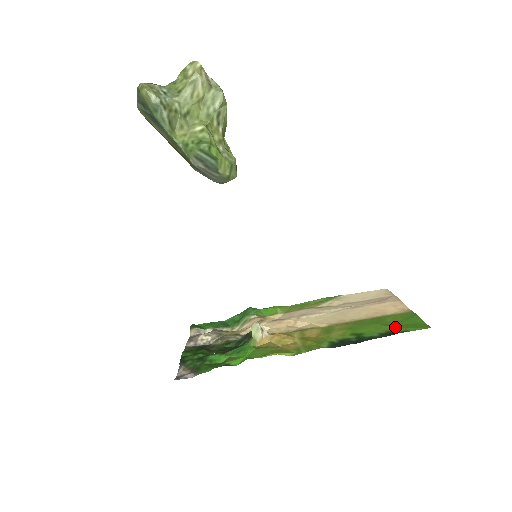
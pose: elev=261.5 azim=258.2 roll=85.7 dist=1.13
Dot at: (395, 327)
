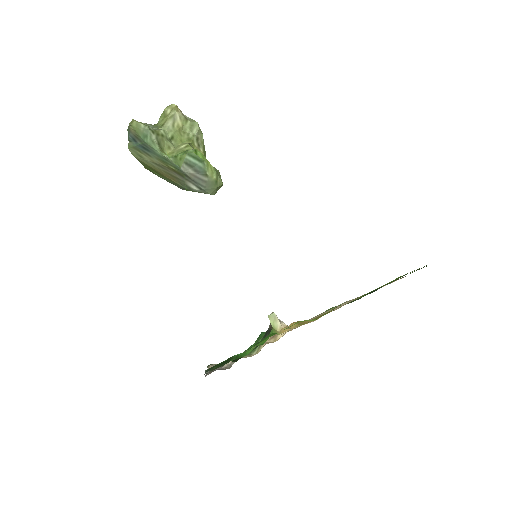
Dot at: occluded
